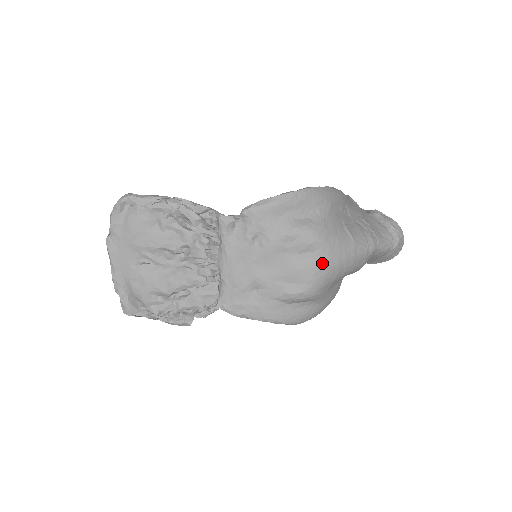
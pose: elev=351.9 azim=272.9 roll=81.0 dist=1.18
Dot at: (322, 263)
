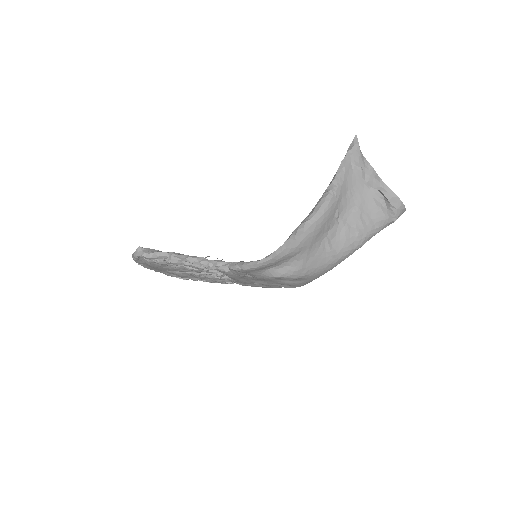
Dot at: (306, 281)
